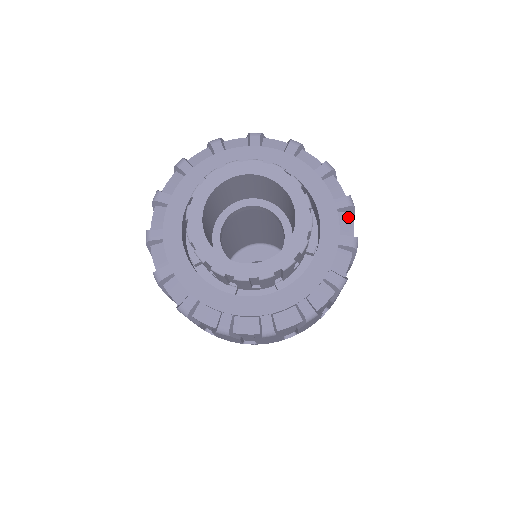
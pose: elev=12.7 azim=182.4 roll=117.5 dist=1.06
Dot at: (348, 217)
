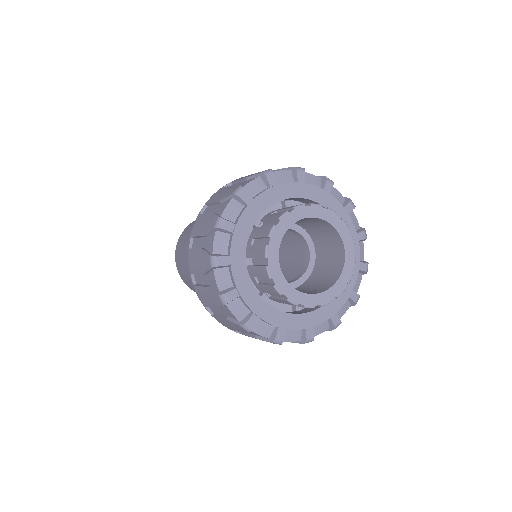
Dot at: (353, 216)
